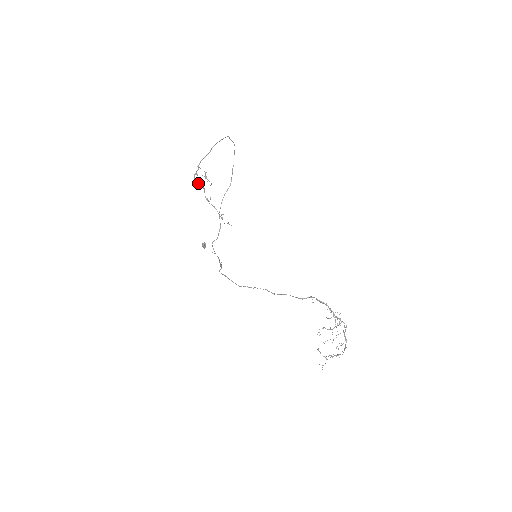
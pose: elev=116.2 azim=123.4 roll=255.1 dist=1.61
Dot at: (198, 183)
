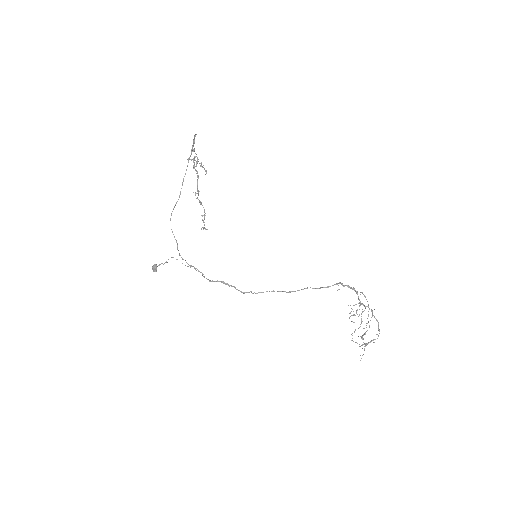
Dot at: (194, 168)
